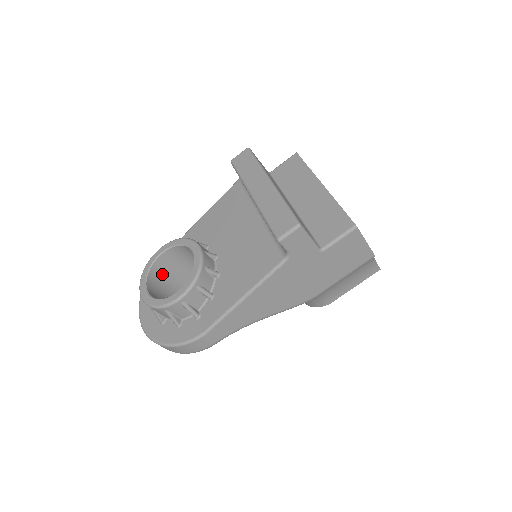
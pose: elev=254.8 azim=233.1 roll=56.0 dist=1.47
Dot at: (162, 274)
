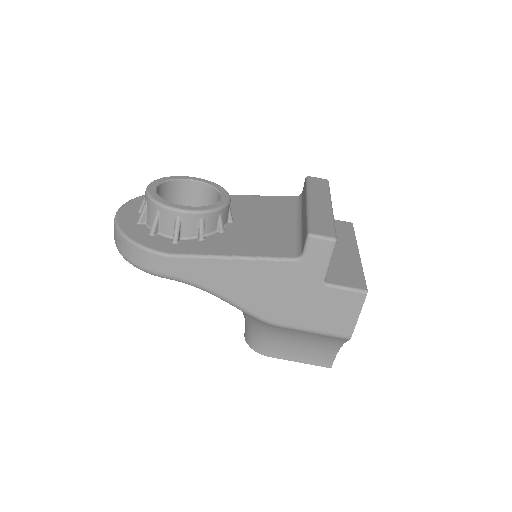
Dot at: (174, 196)
